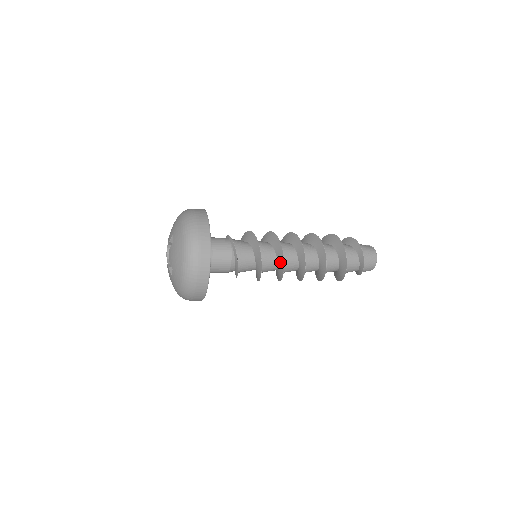
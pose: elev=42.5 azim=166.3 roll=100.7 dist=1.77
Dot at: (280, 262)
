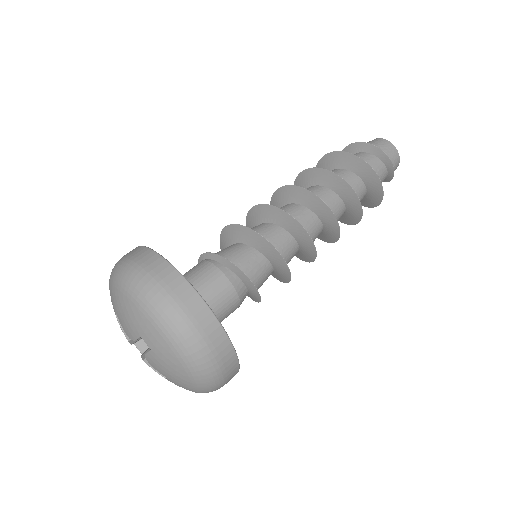
Dot at: (277, 217)
